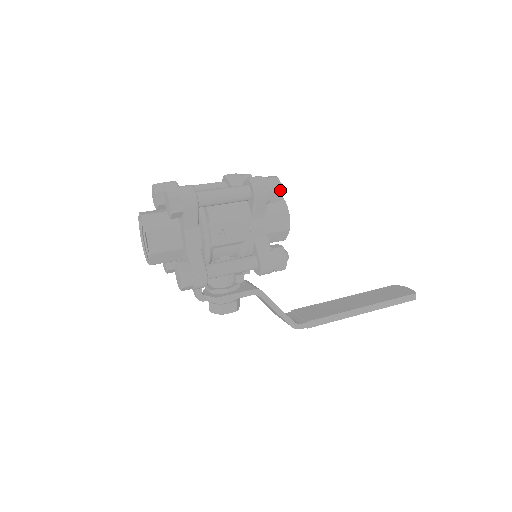
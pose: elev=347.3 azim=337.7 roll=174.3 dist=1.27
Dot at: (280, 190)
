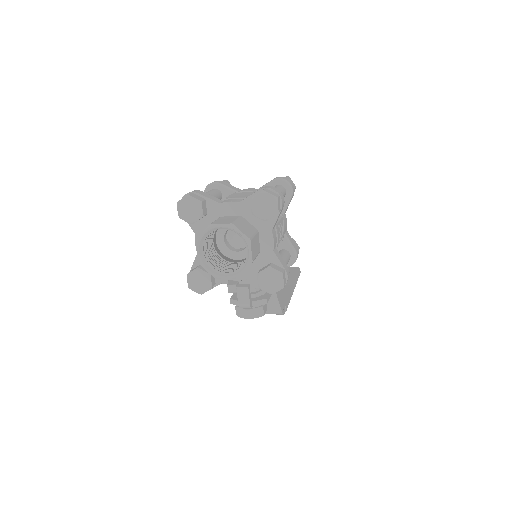
Dot at: occluded
